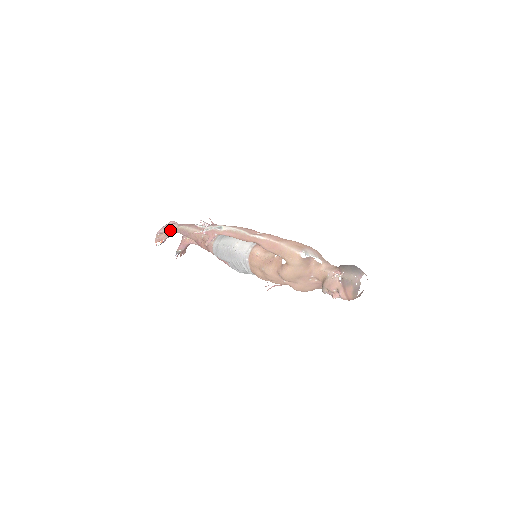
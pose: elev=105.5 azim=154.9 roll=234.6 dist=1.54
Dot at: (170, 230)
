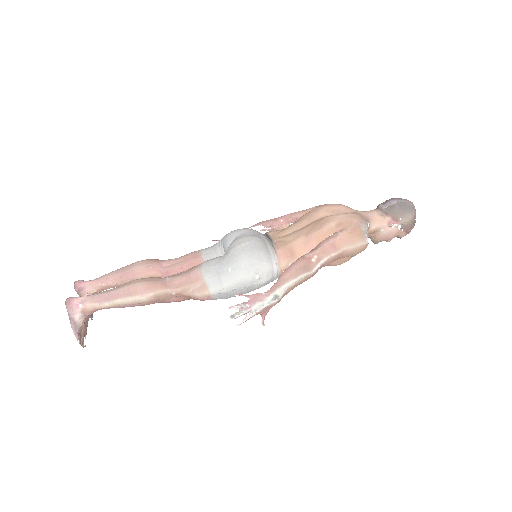
Dot at: (86, 316)
